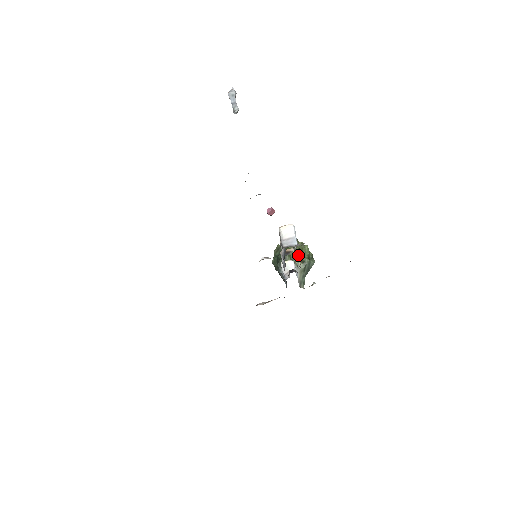
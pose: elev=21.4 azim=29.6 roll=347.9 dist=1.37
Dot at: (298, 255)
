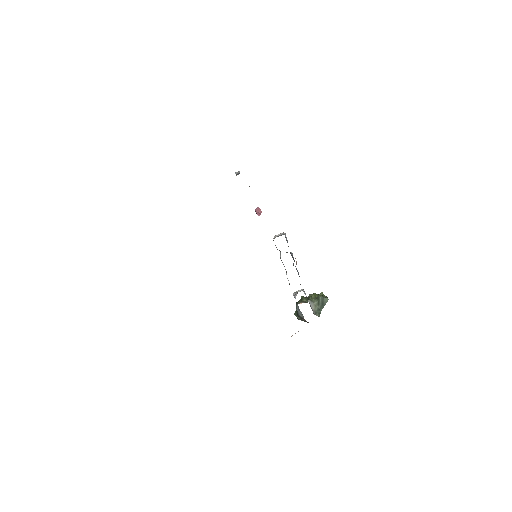
Dot at: (312, 296)
